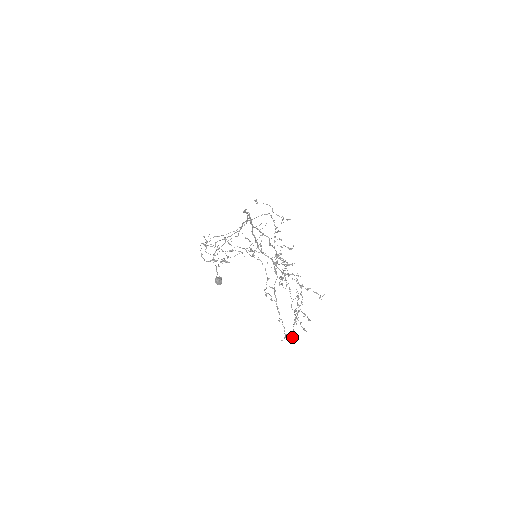
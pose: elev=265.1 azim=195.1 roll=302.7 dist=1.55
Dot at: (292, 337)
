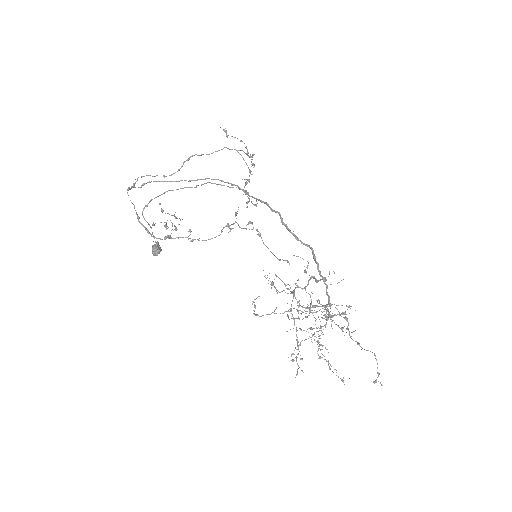
Dot at: occluded
